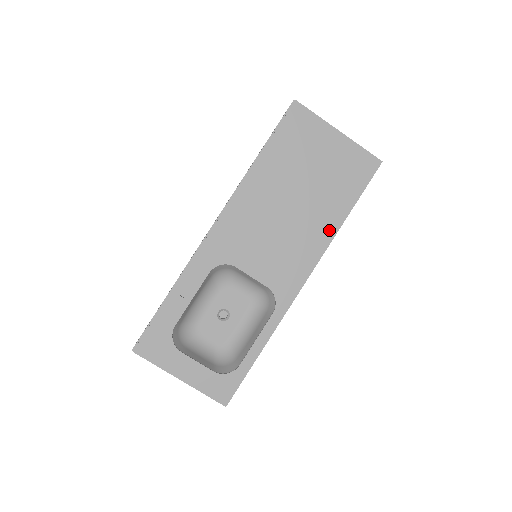
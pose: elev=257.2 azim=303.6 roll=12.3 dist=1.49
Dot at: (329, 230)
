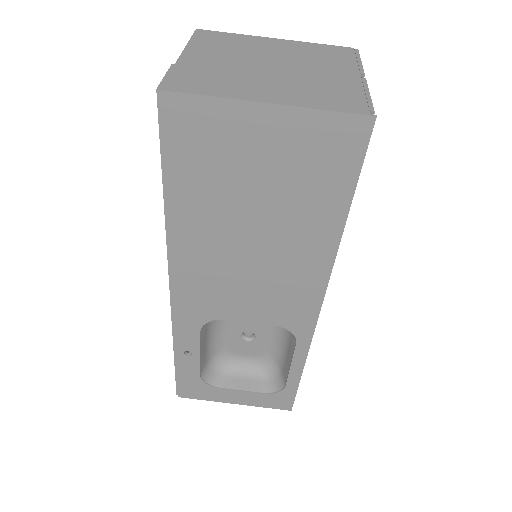
Dot at: (324, 248)
